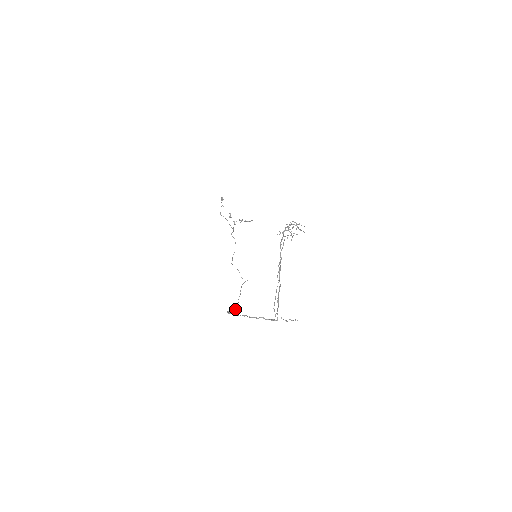
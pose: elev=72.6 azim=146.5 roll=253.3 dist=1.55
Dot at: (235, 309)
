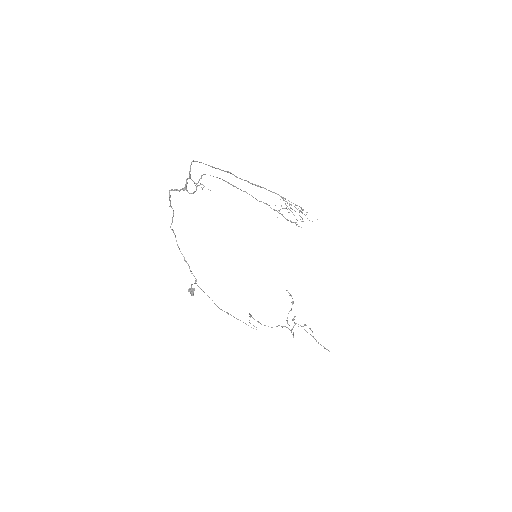
Dot at: (192, 273)
